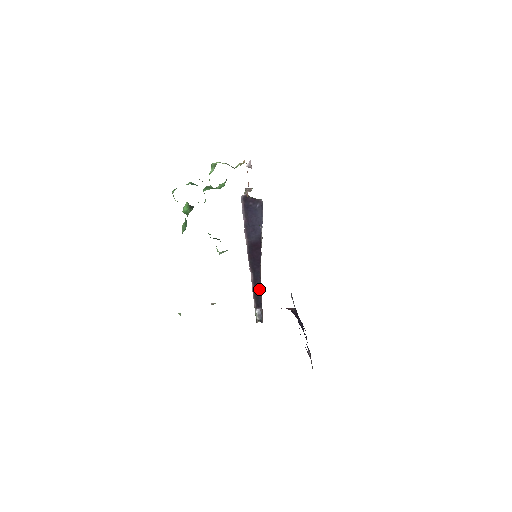
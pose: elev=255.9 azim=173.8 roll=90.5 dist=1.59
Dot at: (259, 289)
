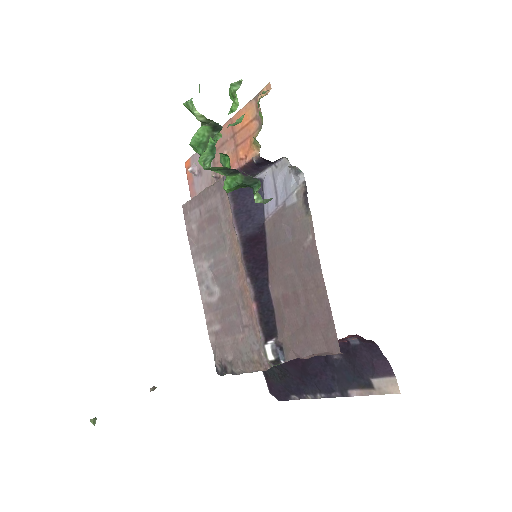
Dot at: (268, 306)
